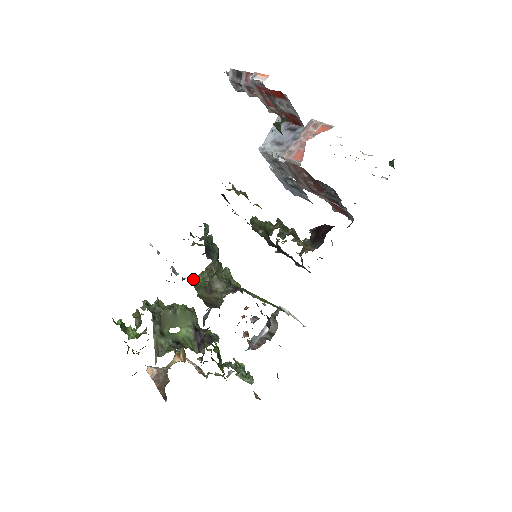
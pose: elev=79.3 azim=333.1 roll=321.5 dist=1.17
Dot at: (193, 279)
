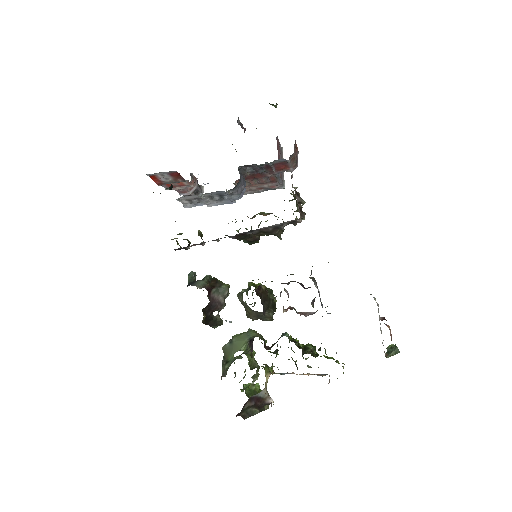
Dot at: occluded
